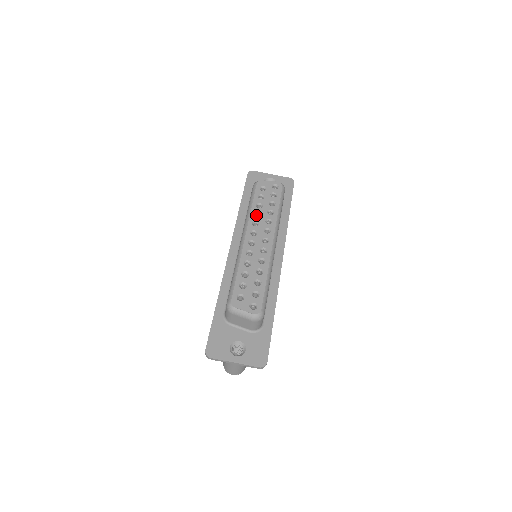
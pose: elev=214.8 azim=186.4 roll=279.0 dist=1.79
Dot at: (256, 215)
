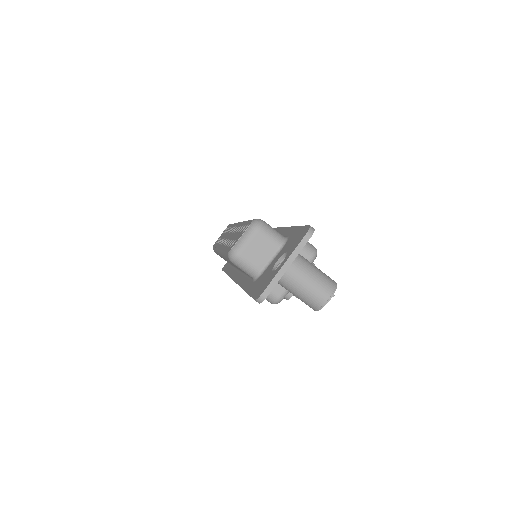
Dot at: occluded
